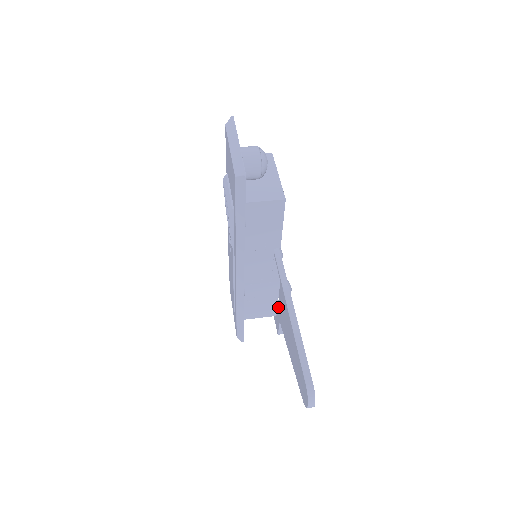
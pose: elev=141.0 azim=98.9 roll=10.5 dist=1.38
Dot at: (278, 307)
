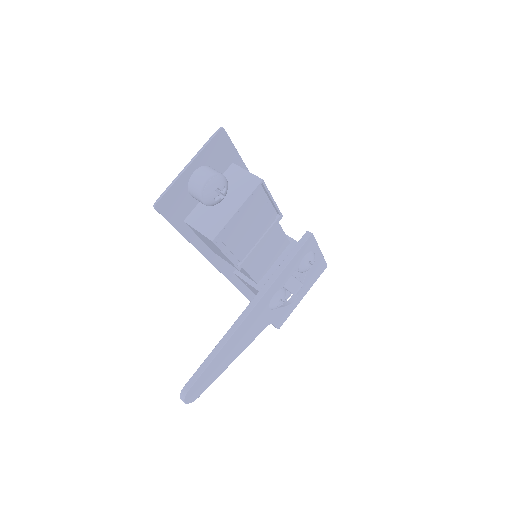
Dot at: occluded
